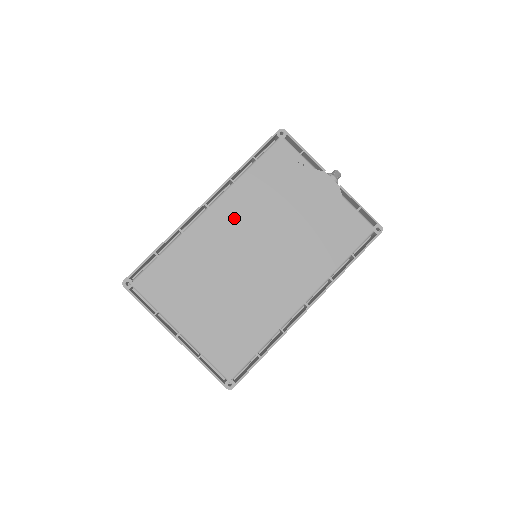
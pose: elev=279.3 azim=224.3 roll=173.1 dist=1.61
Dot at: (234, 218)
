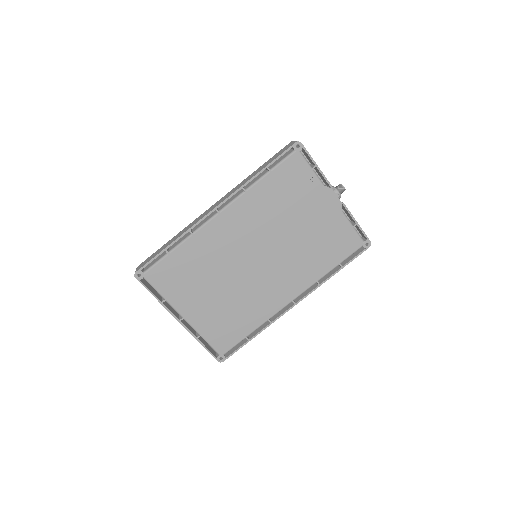
Dot at: (241, 225)
